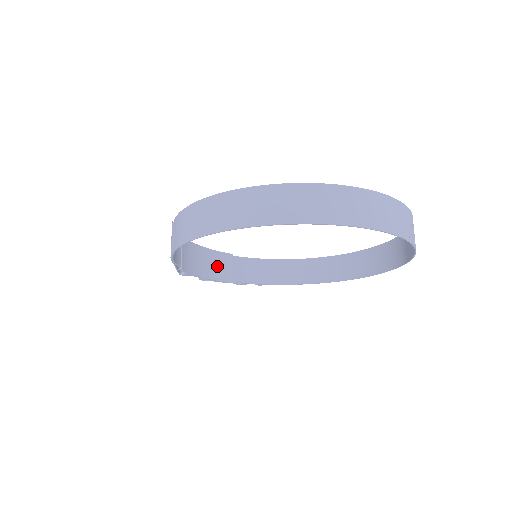
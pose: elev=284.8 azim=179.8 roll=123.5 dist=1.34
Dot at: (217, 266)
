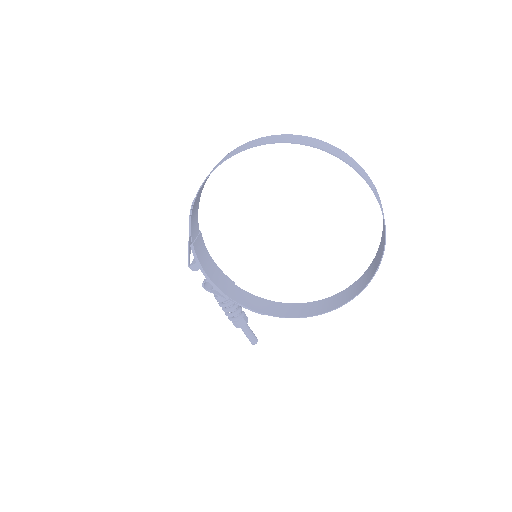
Dot at: (220, 280)
